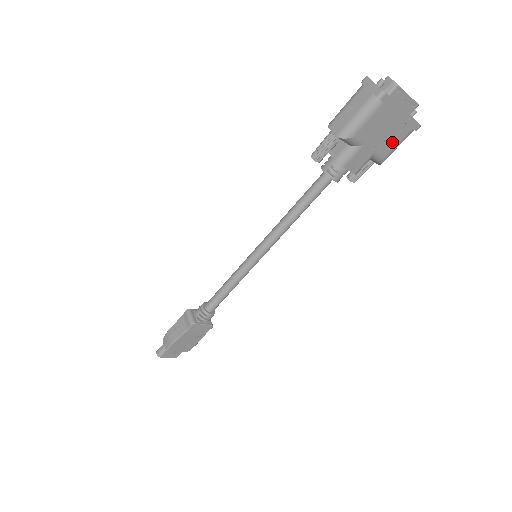
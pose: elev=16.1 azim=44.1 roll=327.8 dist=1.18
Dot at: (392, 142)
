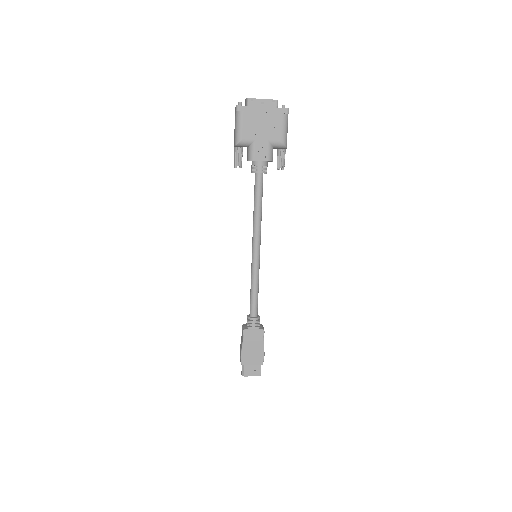
Dot at: (276, 129)
